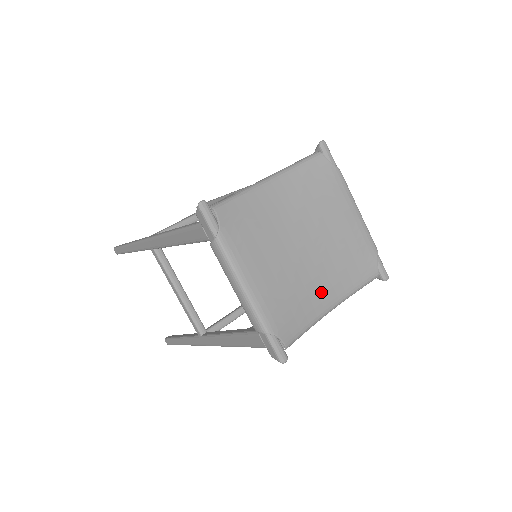
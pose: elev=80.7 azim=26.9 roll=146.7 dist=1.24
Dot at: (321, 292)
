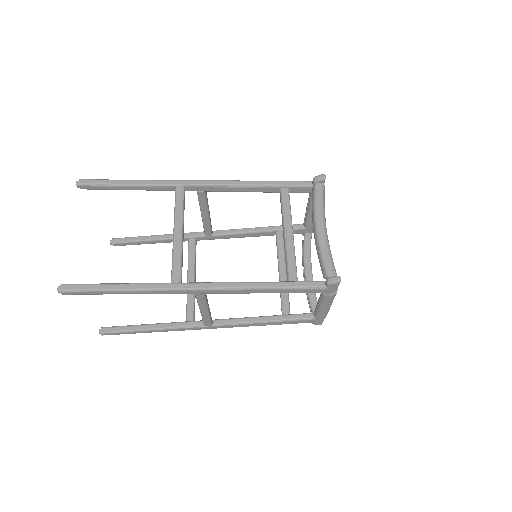
Dot at: occluded
